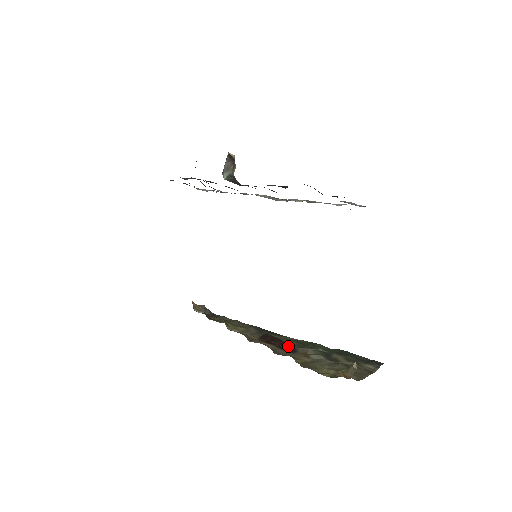
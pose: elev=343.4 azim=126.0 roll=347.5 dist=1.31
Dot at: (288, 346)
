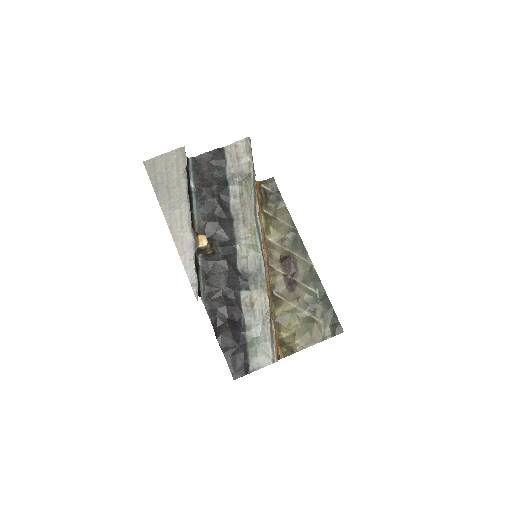
Dot at: (295, 279)
